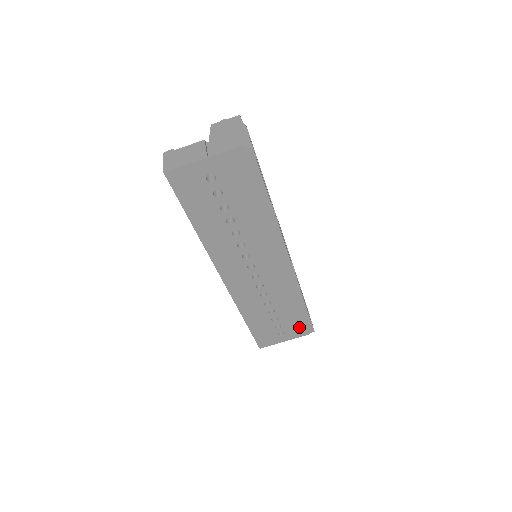
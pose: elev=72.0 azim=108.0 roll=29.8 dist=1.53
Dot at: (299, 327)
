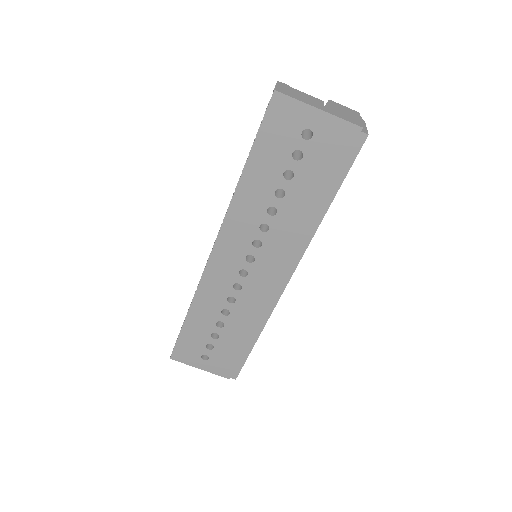
Dot at: (227, 363)
